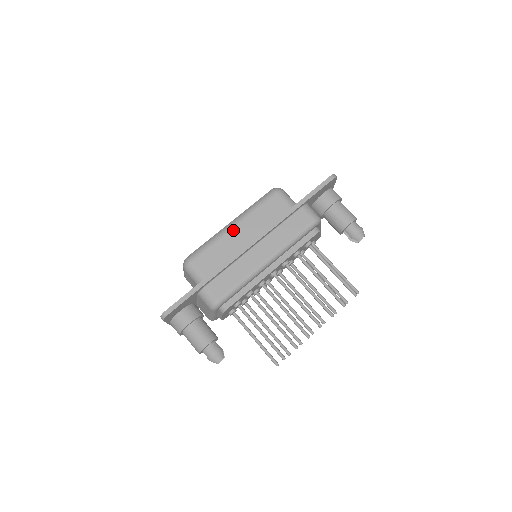
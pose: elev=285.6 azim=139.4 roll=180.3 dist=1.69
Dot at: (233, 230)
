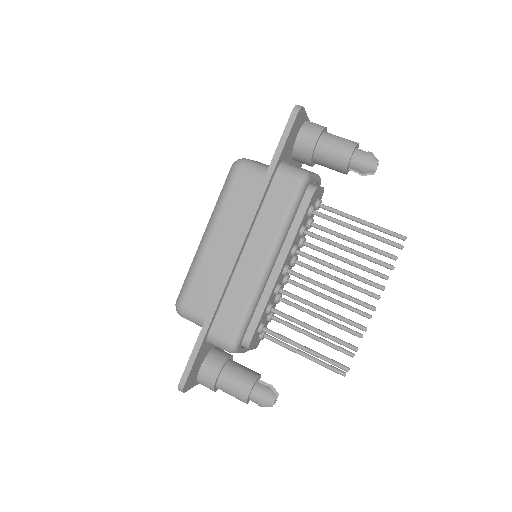
Dot at: (210, 244)
